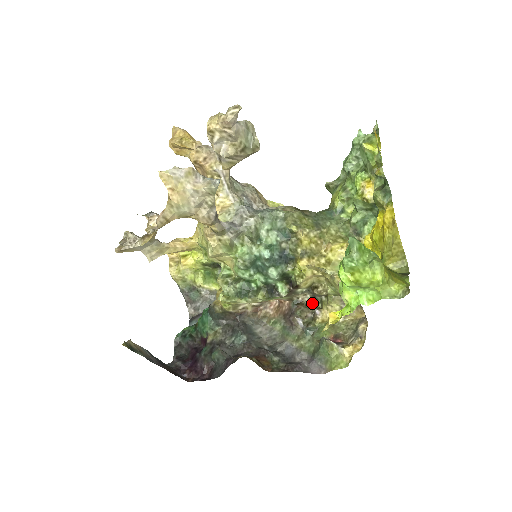
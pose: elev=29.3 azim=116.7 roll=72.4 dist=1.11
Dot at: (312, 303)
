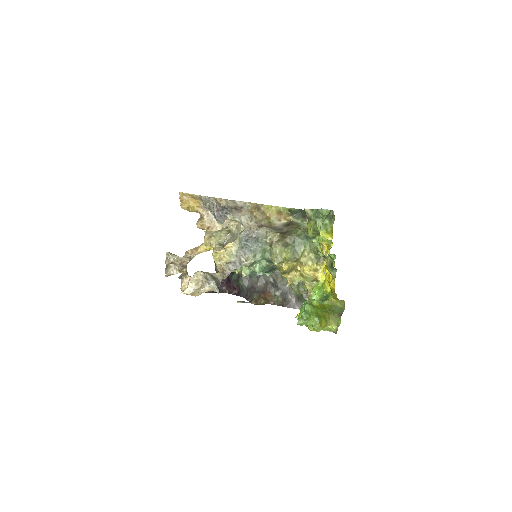
Dot at: occluded
